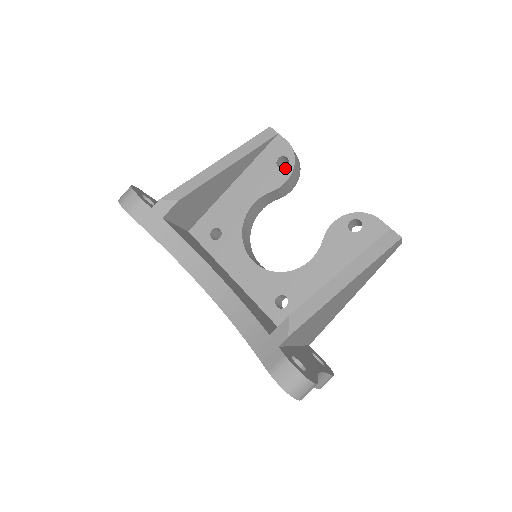
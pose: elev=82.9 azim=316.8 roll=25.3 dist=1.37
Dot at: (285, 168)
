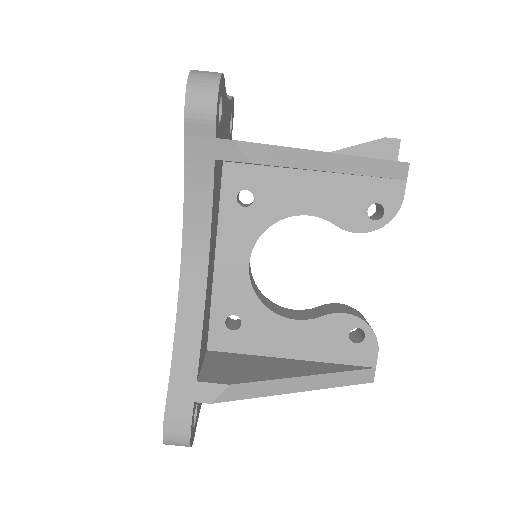
Dot at: (371, 220)
